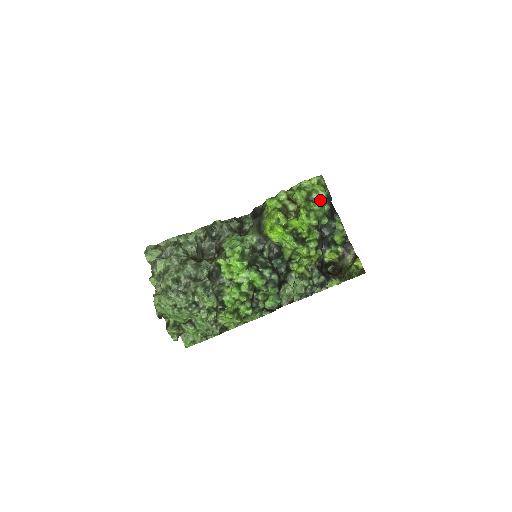
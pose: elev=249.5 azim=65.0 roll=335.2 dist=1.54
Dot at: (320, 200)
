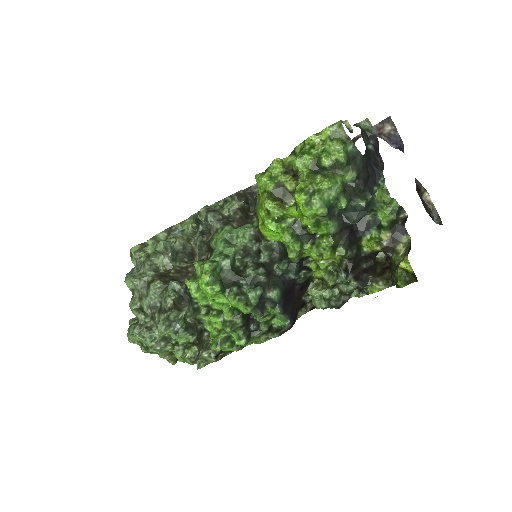
Dot at: (336, 167)
